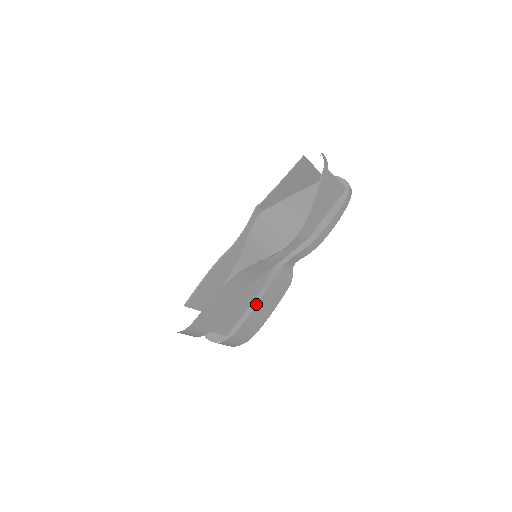
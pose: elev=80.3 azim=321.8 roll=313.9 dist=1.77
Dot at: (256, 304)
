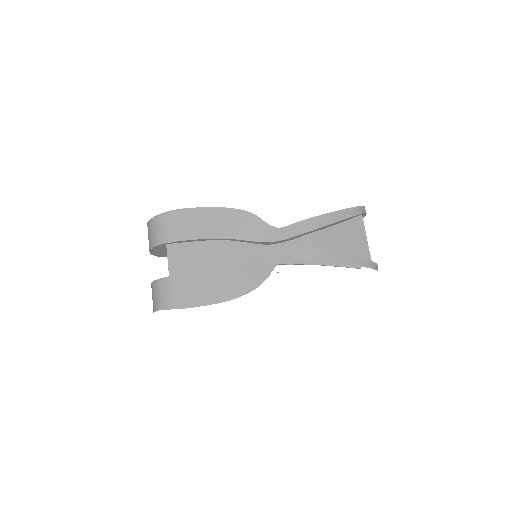
Dot at: (219, 268)
